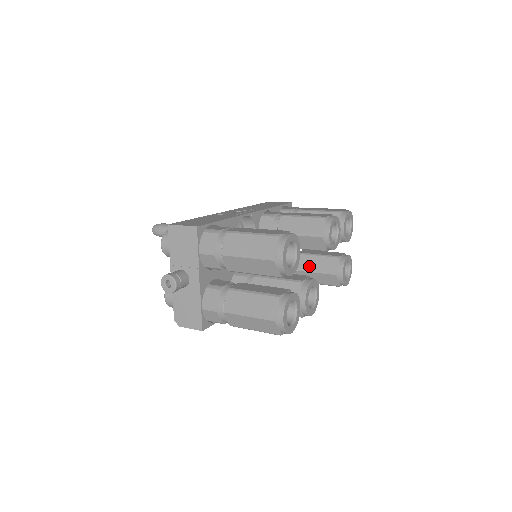
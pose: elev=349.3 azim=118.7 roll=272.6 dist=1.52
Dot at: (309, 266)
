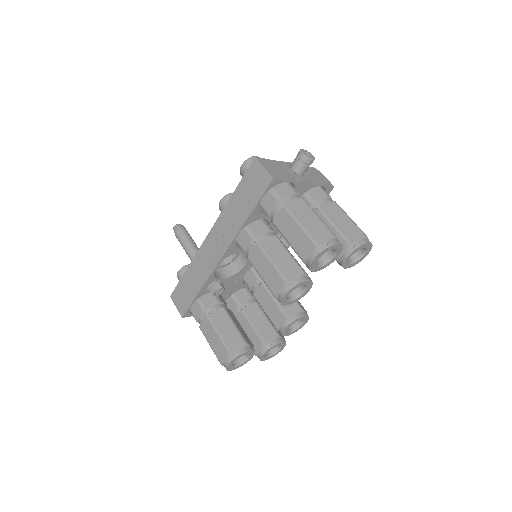
Dot at: occluded
